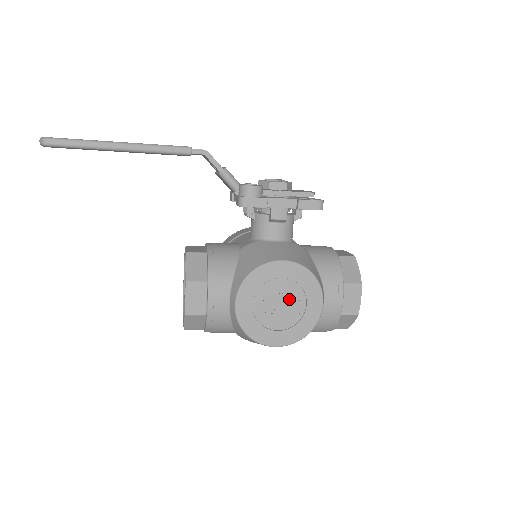
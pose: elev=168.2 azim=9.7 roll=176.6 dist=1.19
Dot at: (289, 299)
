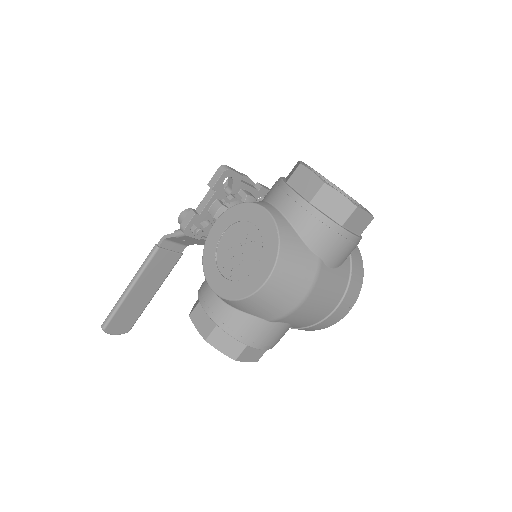
Dot at: (242, 239)
